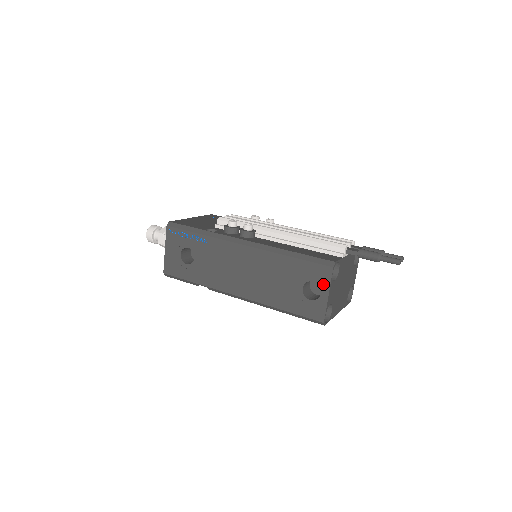
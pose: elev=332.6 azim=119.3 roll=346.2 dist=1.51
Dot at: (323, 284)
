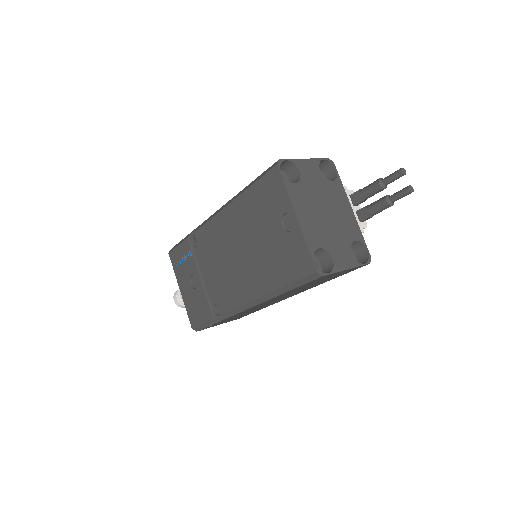
Dot at: occluded
